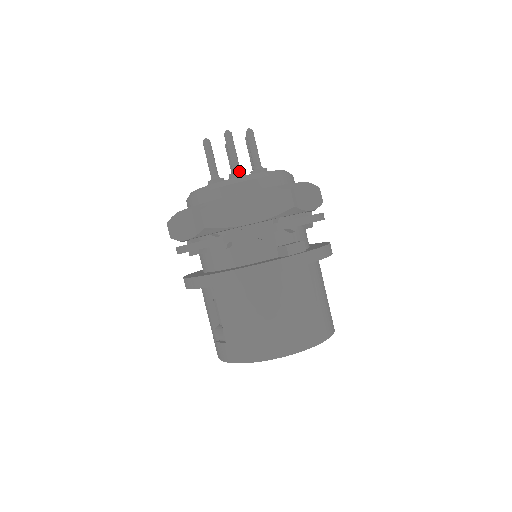
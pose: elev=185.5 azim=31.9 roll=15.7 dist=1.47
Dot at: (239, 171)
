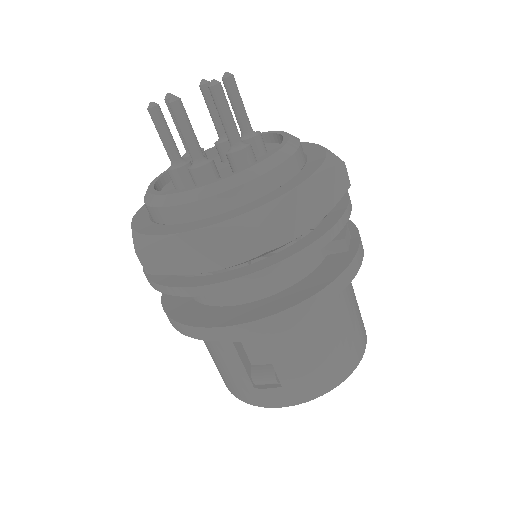
Dot at: (248, 145)
